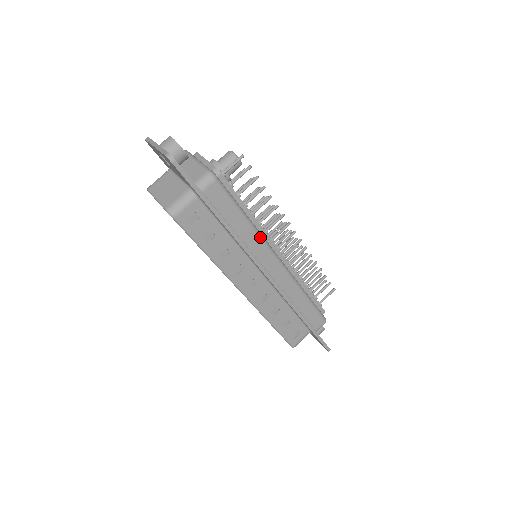
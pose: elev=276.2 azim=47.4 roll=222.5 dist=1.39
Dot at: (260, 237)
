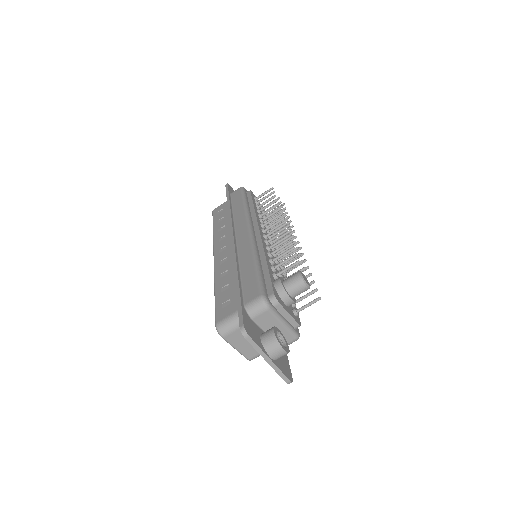
Dot at: occluded
